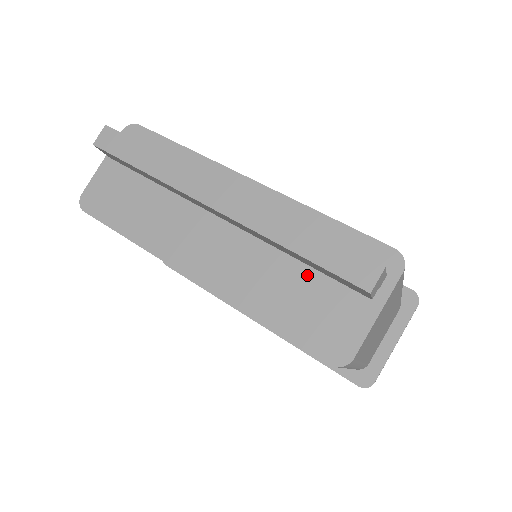
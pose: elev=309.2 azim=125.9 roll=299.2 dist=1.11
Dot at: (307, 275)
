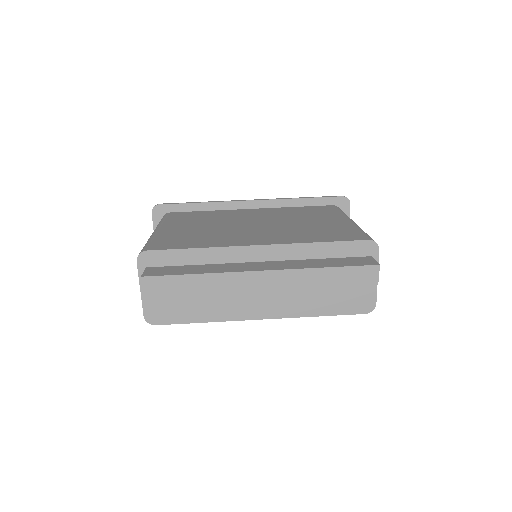
Dot at: occluded
